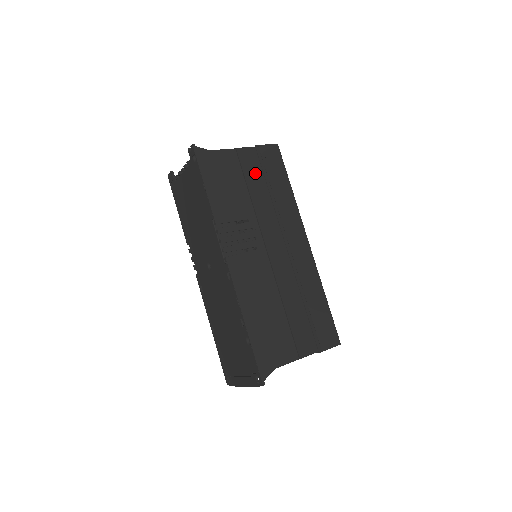
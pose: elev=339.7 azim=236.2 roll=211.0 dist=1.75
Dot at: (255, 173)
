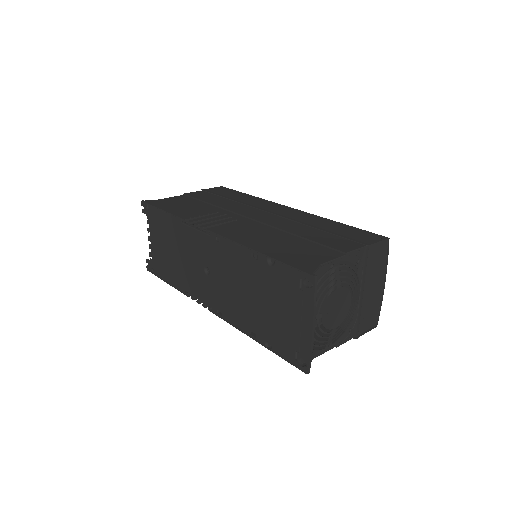
Dot at: (209, 197)
